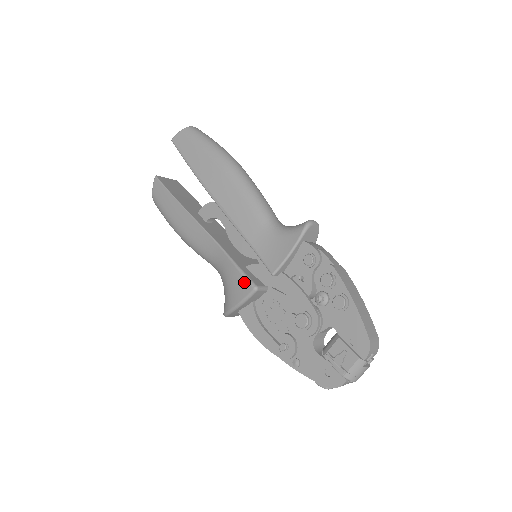
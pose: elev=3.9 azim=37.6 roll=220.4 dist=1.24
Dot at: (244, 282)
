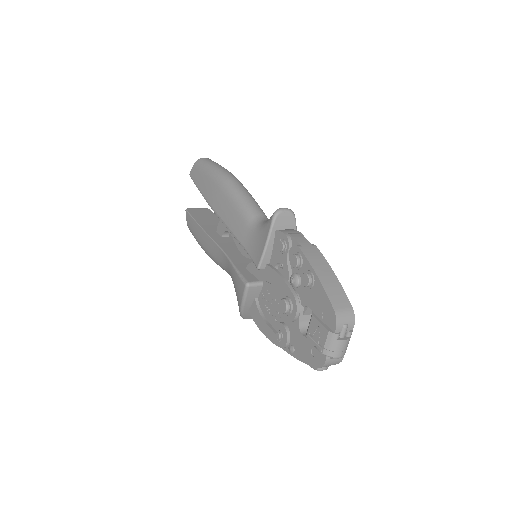
Dot at: (240, 281)
